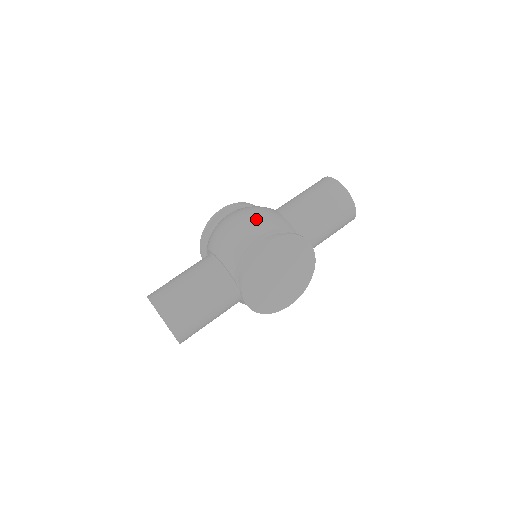
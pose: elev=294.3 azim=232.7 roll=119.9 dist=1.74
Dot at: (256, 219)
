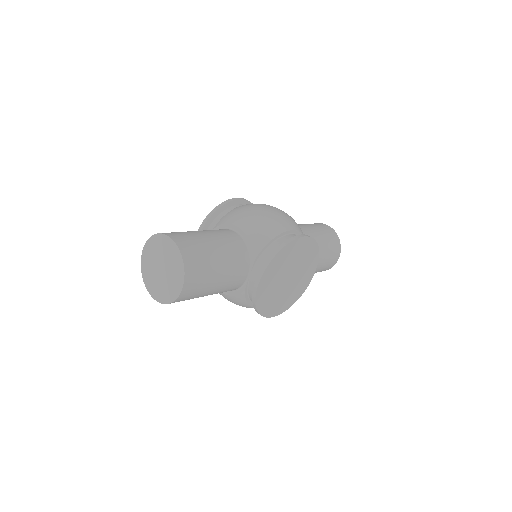
Dot at: (288, 216)
